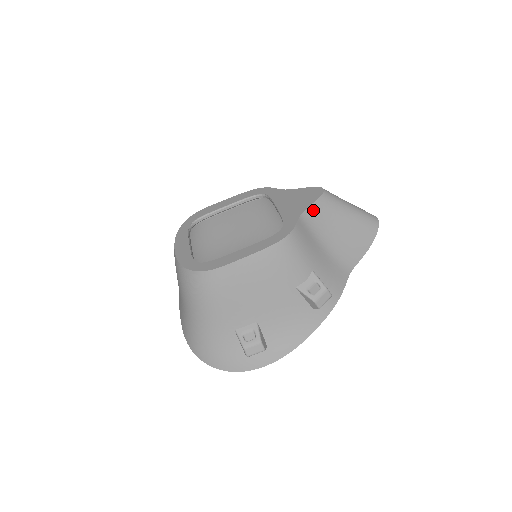
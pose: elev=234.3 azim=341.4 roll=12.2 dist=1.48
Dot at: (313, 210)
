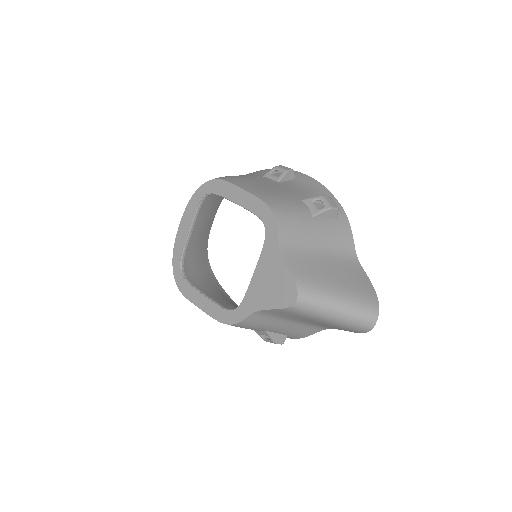
Dot at: (273, 311)
